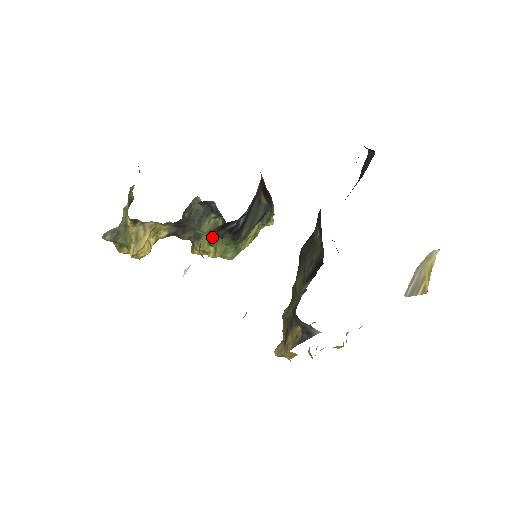
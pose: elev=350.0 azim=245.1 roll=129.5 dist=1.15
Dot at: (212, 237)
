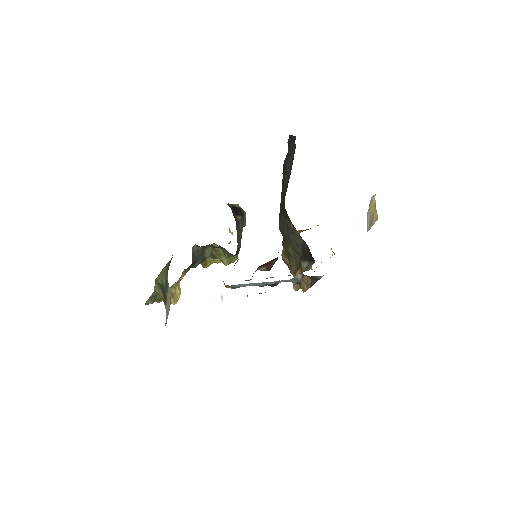
Dot at: (214, 255)
